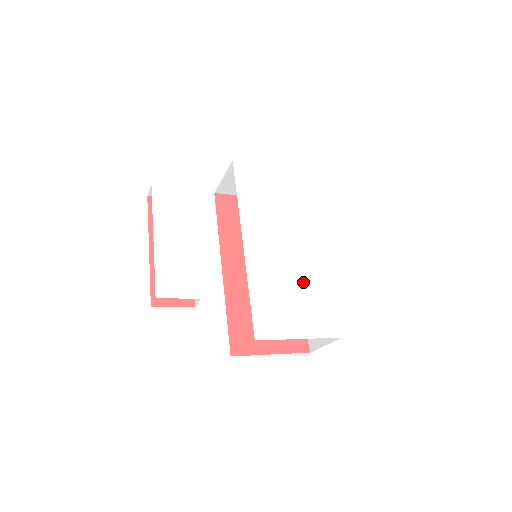
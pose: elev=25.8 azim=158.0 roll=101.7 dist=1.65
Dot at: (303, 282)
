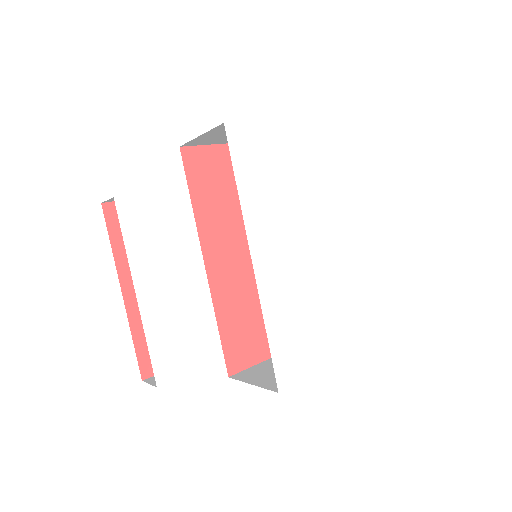
Dot at: (321, 294)
